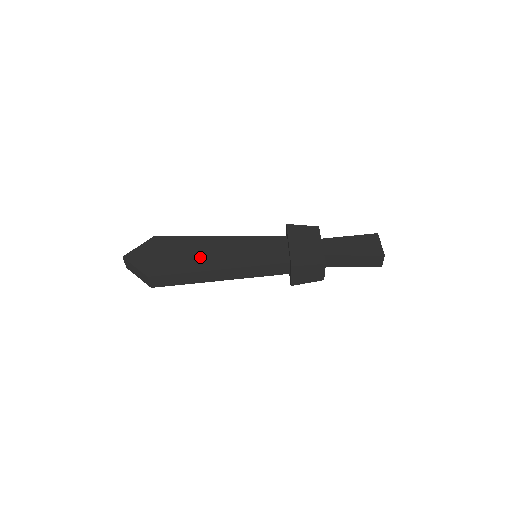
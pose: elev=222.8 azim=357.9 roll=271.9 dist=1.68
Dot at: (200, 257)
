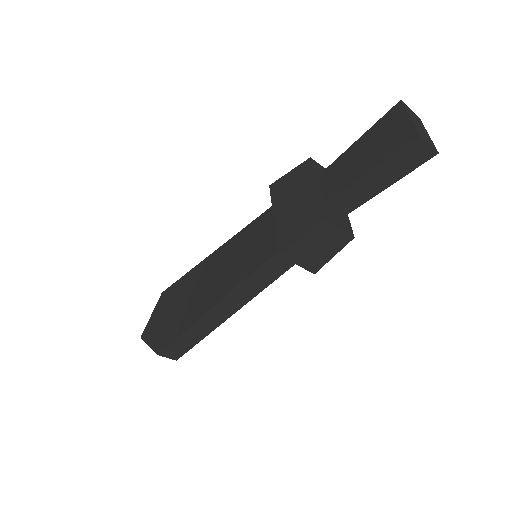
Dot at: (196, 298)
